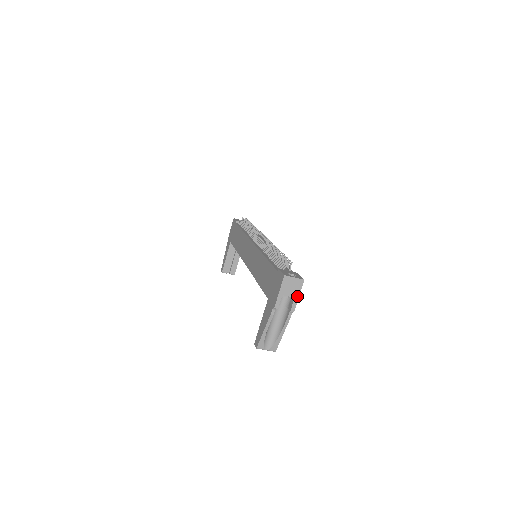
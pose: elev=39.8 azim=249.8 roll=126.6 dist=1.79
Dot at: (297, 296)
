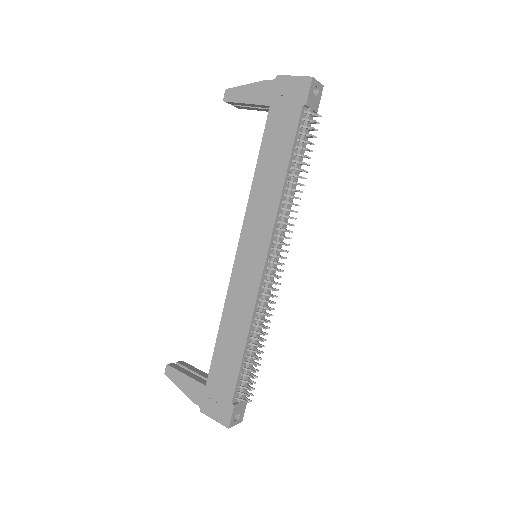
Dot at: occluded
